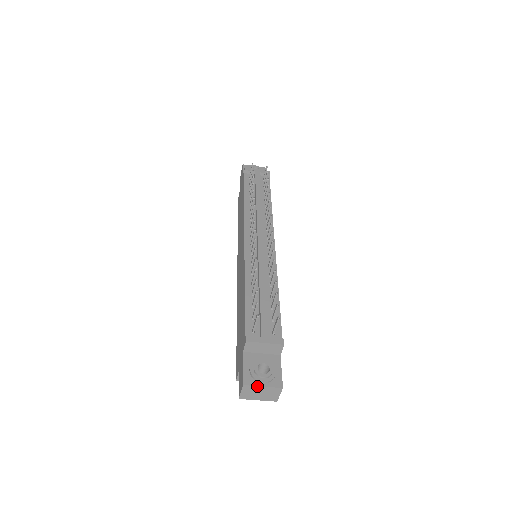
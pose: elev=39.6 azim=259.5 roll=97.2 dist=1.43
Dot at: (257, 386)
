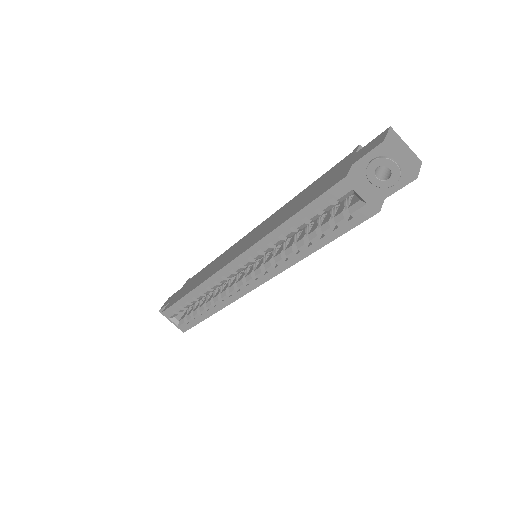
Dot at: (401, 139)
